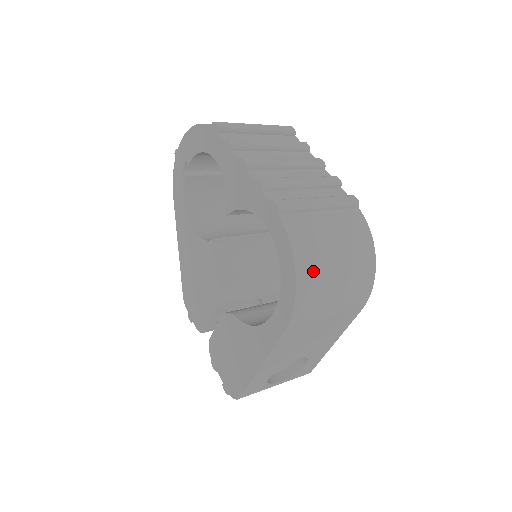
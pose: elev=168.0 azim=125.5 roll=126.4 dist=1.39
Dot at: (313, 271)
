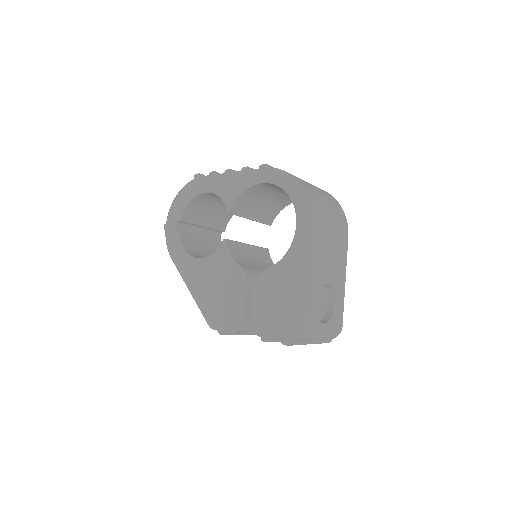
Dot at: (307, 186)
